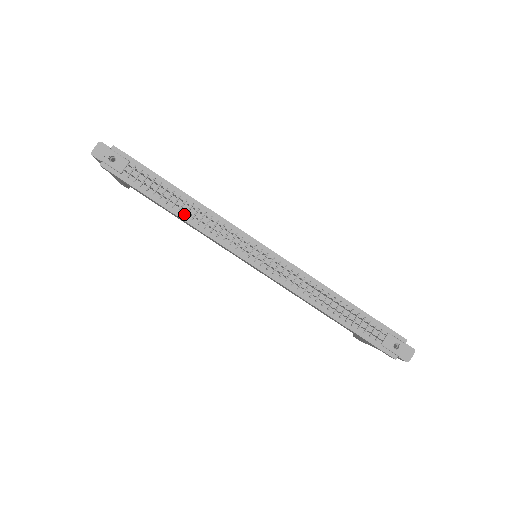
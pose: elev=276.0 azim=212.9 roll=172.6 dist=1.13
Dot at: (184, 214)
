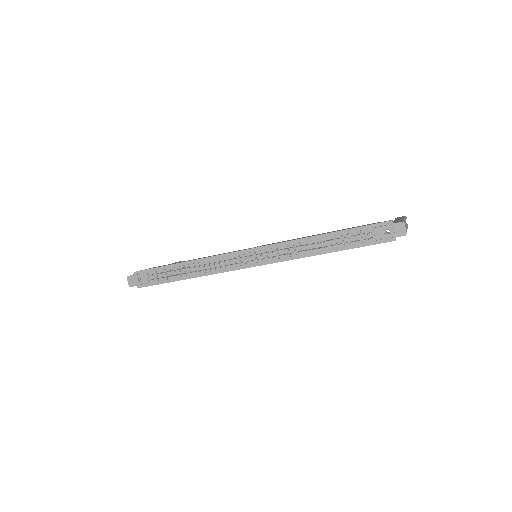
Dot at: (194, 274)
